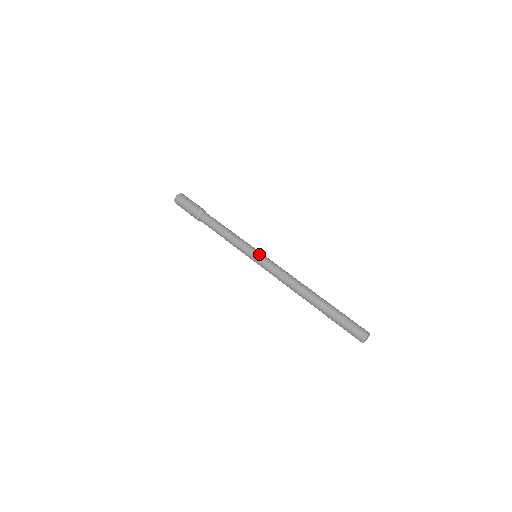
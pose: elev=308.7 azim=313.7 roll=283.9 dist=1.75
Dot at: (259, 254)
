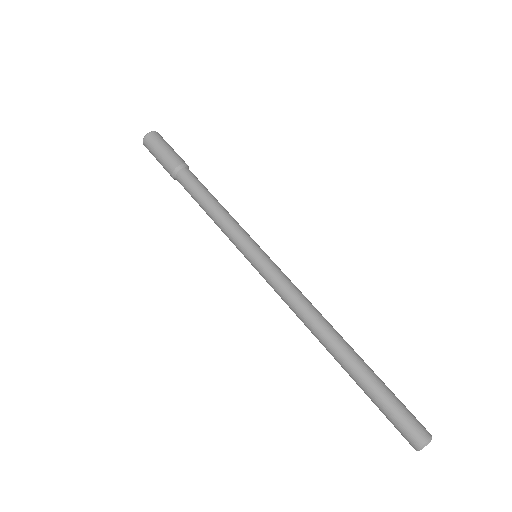
Dot at: (258, 257)
